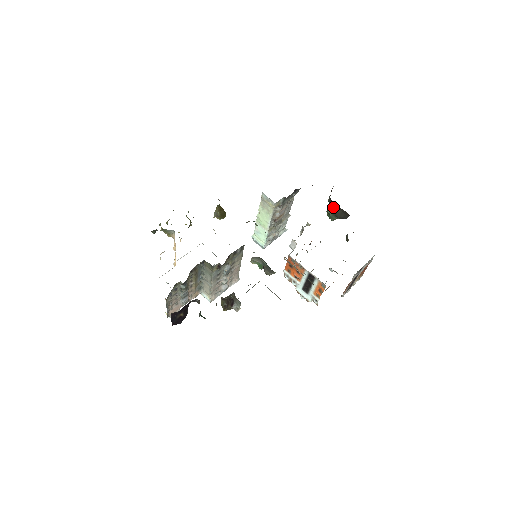
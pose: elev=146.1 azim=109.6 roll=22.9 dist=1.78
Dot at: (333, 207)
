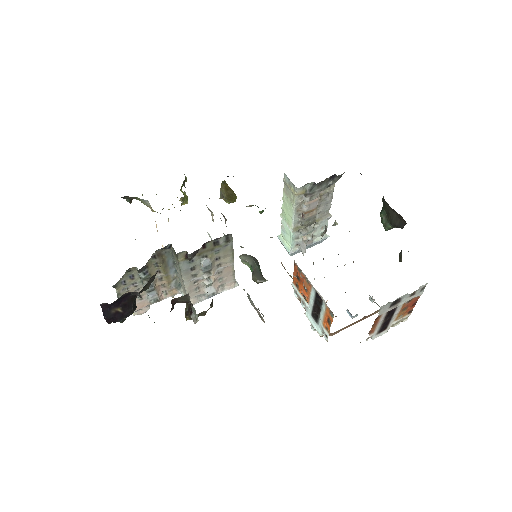
Dot at: (386, 208)
